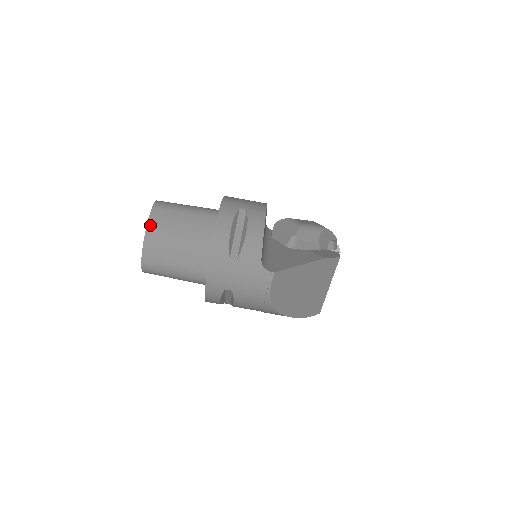
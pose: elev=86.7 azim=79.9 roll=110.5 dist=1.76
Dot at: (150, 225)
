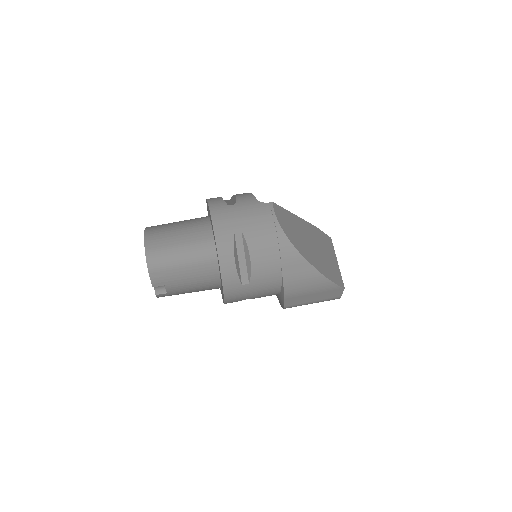
Dot at: (148, 229)
